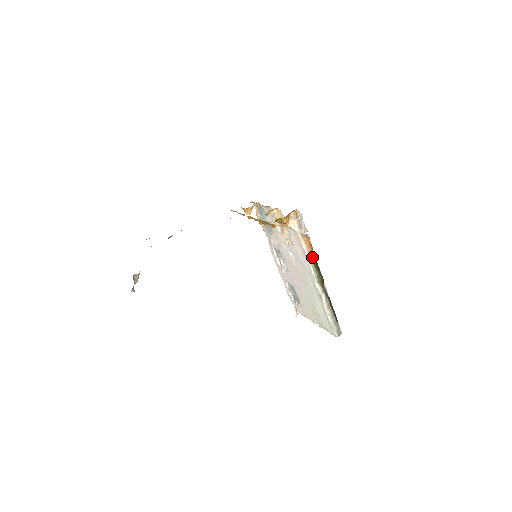
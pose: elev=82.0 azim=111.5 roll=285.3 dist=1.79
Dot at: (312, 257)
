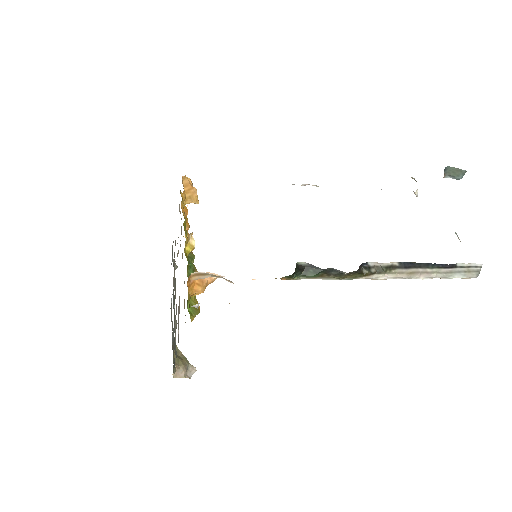
Dot at: (299, 274)
